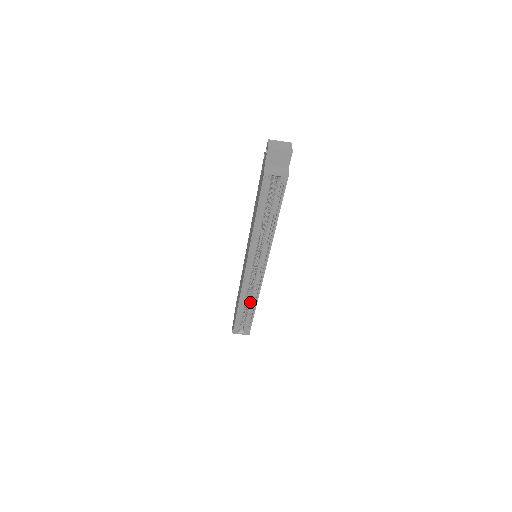
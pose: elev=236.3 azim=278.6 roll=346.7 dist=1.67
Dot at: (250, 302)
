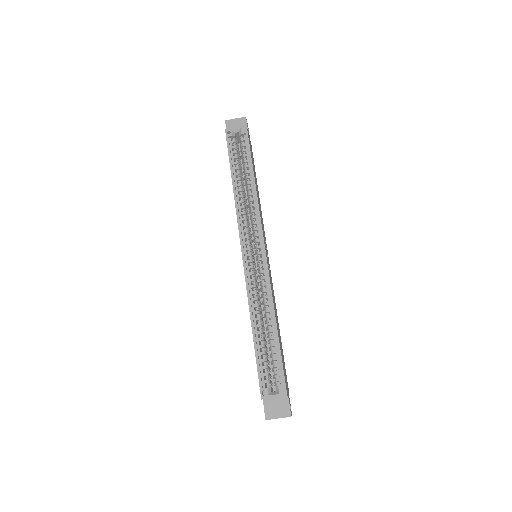
Dot at: (267, 320)
